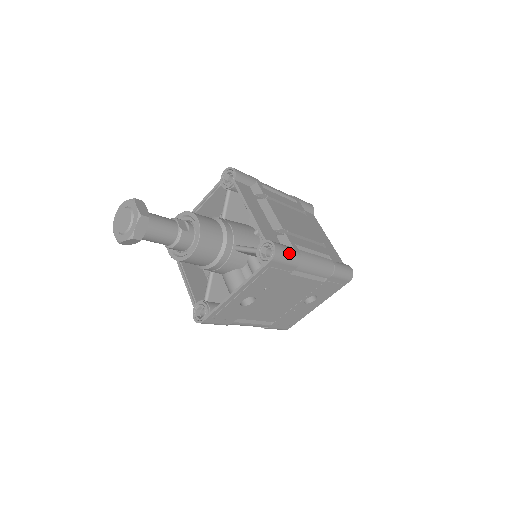
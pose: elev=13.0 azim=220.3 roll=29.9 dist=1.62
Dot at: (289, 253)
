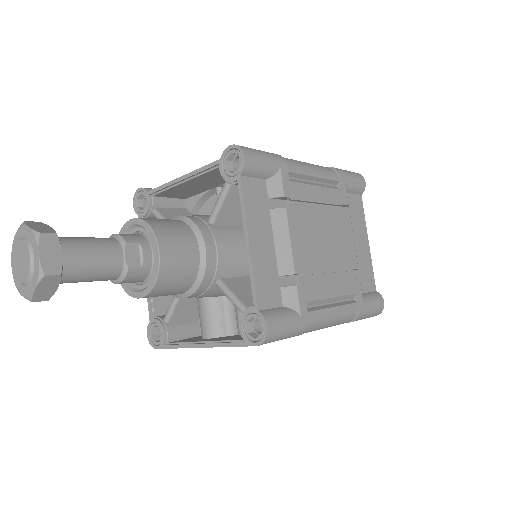
Dot at: (289, 329)
